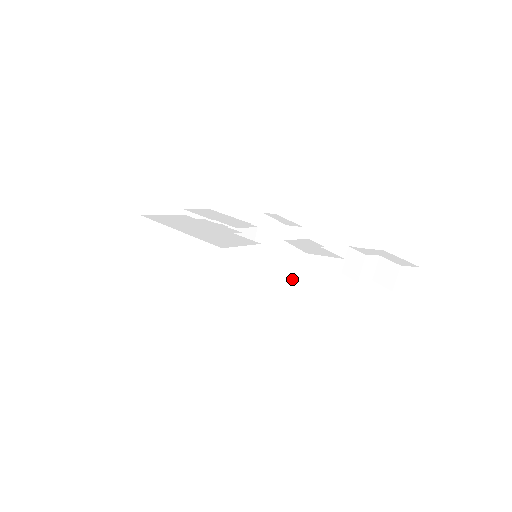
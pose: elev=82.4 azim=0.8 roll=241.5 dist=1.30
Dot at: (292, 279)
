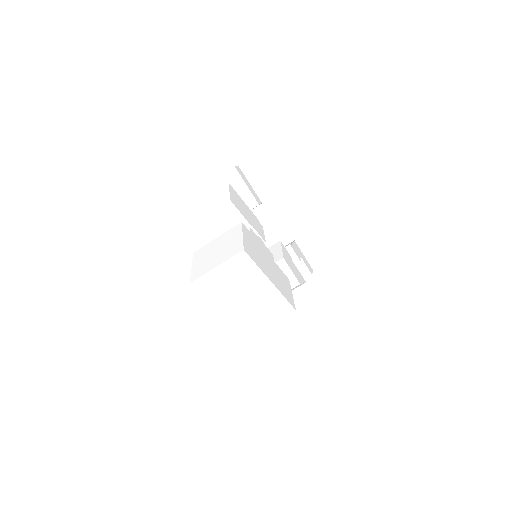
Dot at: occluded
